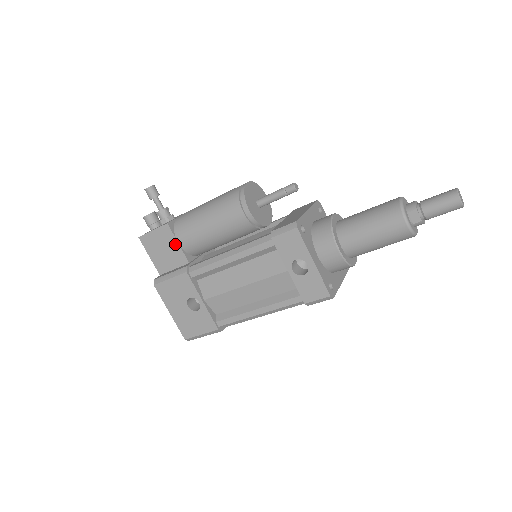
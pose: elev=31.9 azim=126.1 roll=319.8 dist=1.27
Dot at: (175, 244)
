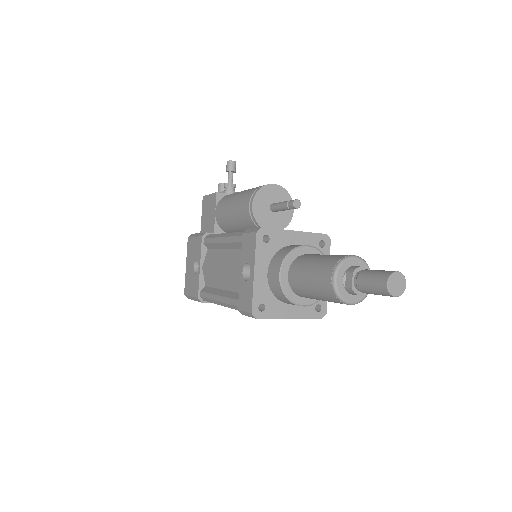
Dot at: (214, 212)
